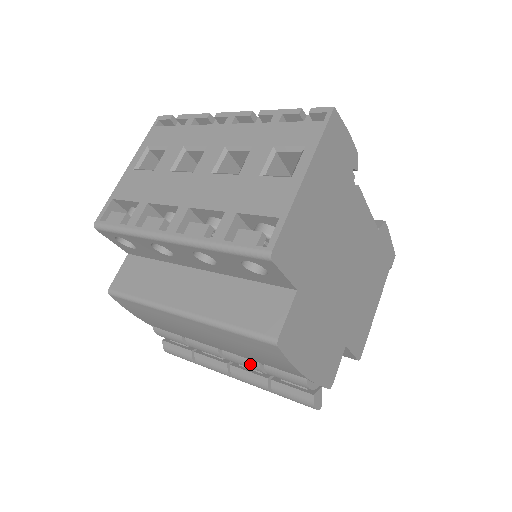
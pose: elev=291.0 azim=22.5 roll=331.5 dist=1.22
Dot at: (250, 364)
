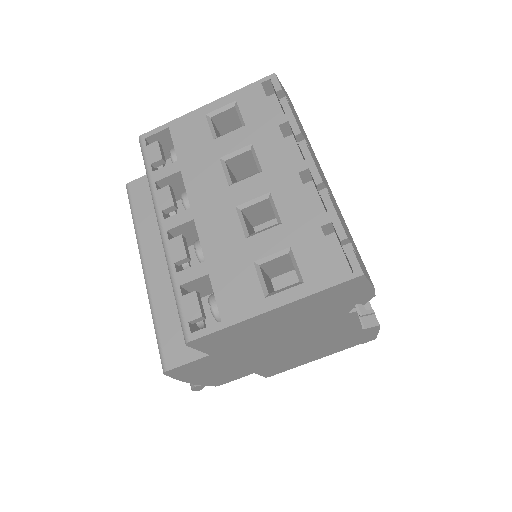
Dot at: occluded
